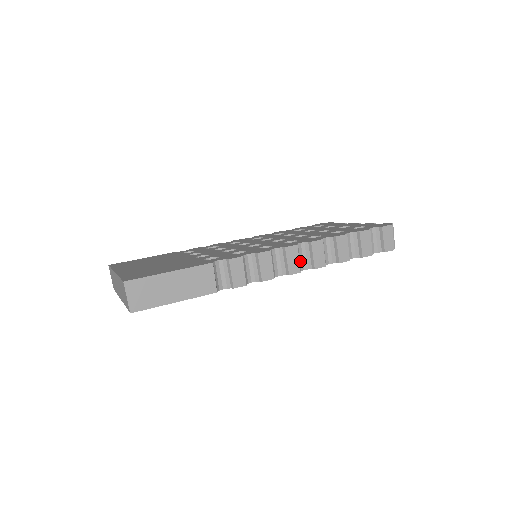
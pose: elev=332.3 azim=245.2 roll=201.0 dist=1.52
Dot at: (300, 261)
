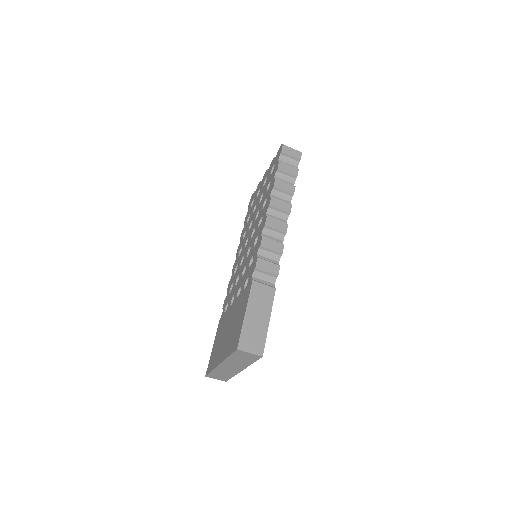
Dot at: occluded
